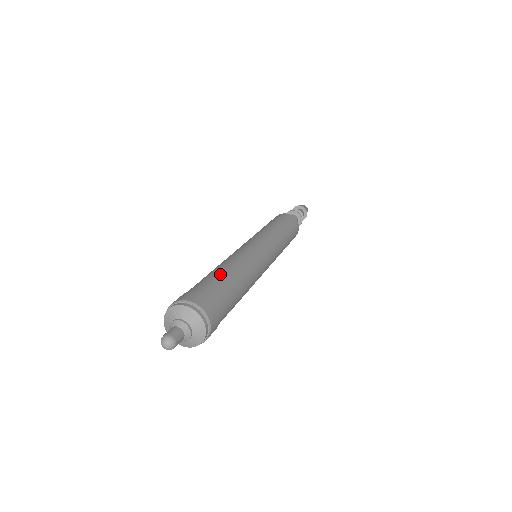
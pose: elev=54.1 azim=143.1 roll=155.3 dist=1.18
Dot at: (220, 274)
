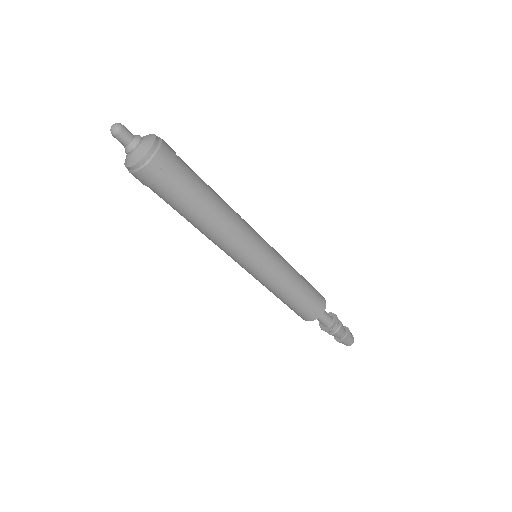
Dot at: occluded
